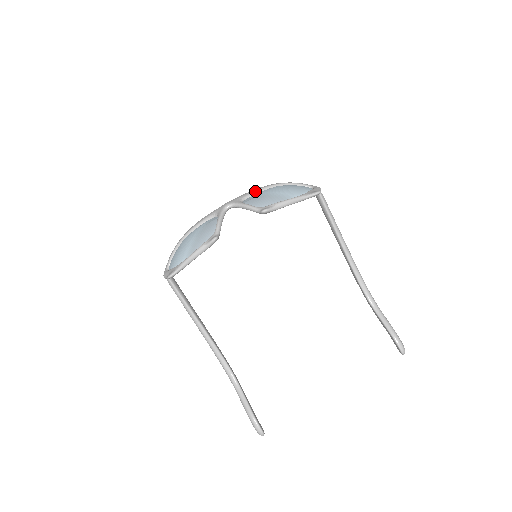
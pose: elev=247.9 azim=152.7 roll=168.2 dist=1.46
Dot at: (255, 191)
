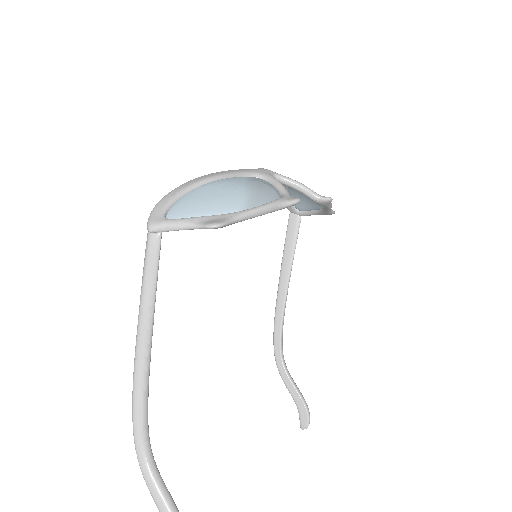
Dot at: occluded
